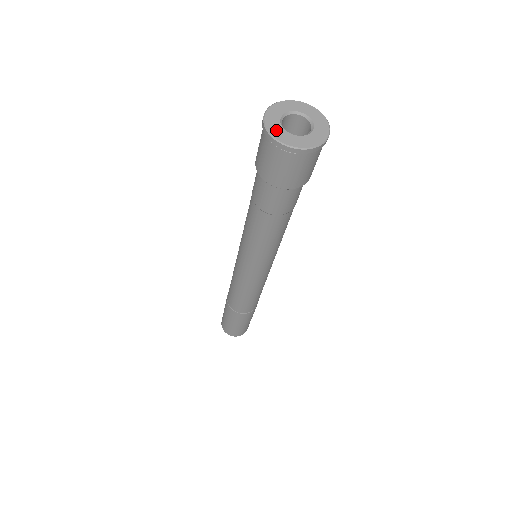
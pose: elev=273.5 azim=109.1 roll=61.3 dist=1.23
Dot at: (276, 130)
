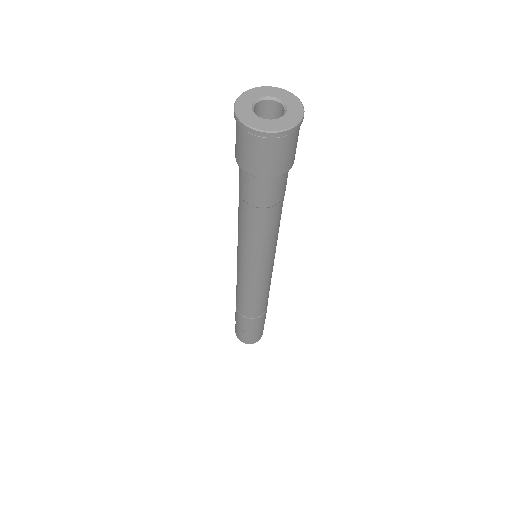
Dot at: (251, 120)
